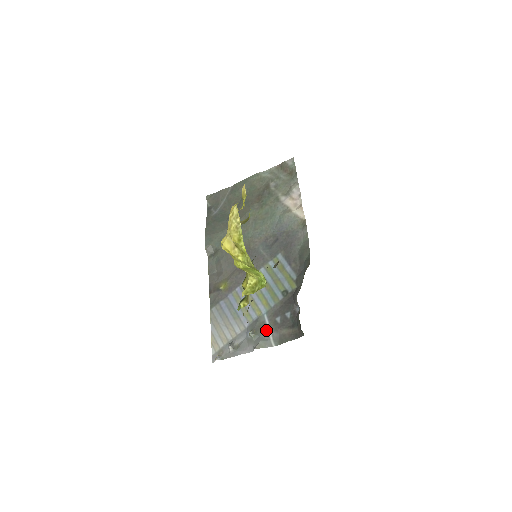
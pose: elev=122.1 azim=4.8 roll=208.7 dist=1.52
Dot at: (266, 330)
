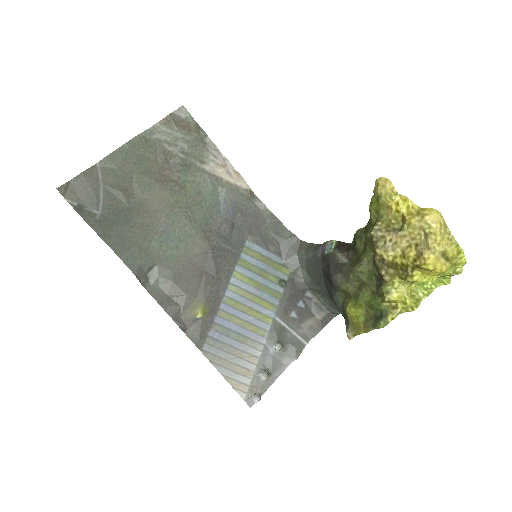
Dot at: (290, 333)
